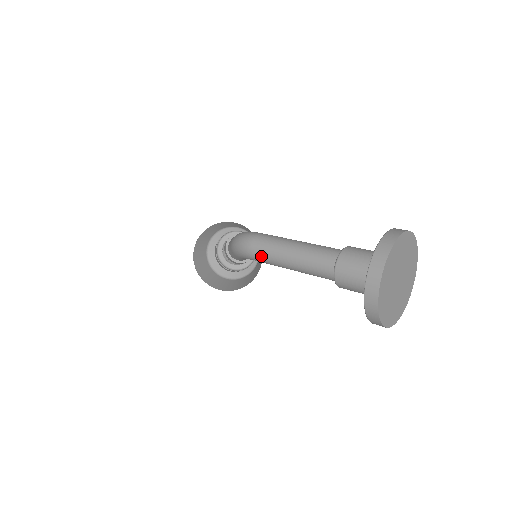
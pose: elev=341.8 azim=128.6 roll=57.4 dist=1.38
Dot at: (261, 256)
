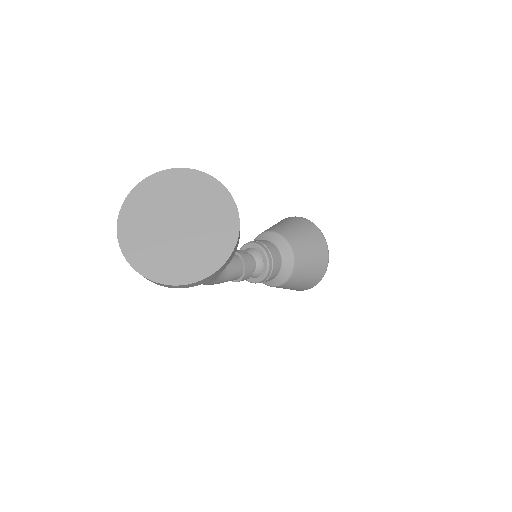
Dot at: occluded
